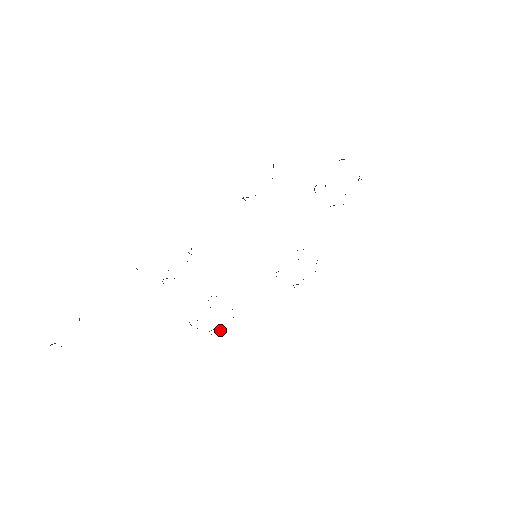
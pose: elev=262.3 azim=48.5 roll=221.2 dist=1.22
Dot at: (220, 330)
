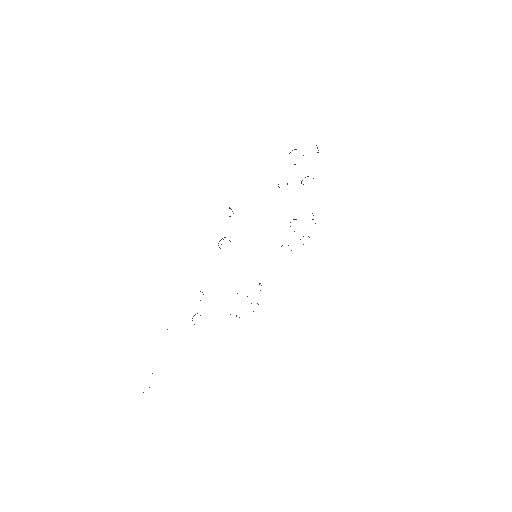
Dot at: occluded
